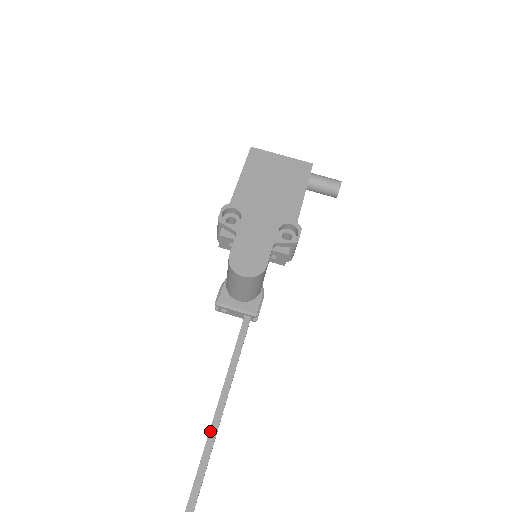
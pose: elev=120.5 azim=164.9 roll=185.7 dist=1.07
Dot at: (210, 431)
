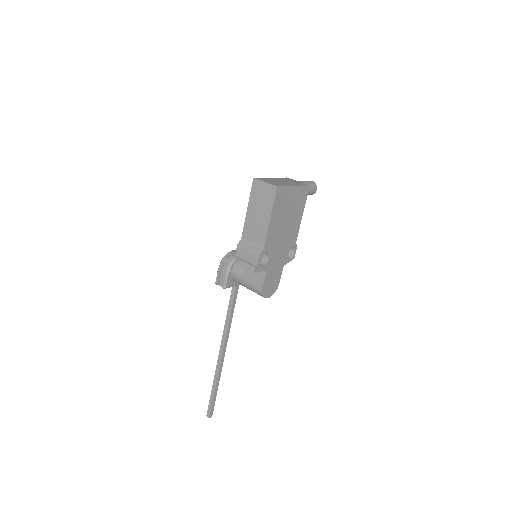
Dot at: (223, 352)
